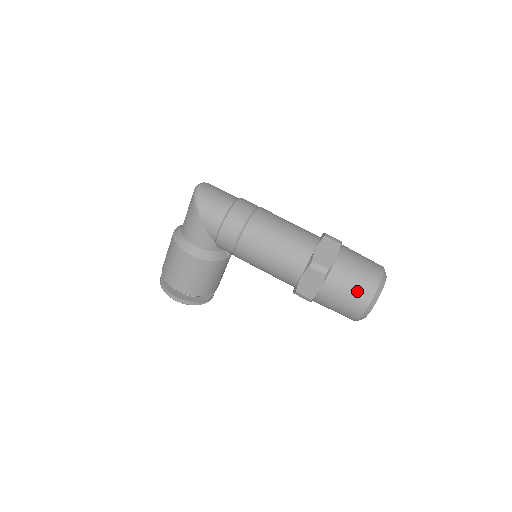
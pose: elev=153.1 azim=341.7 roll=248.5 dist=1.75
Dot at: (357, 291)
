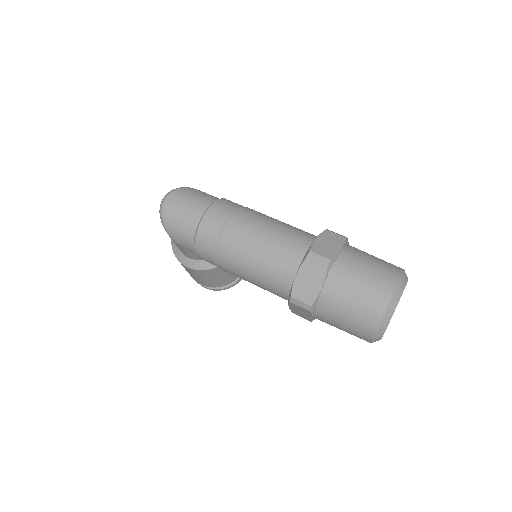
Dot at: (354, 326)
